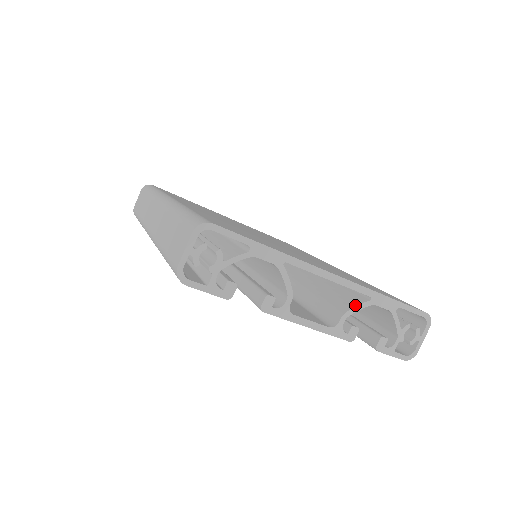
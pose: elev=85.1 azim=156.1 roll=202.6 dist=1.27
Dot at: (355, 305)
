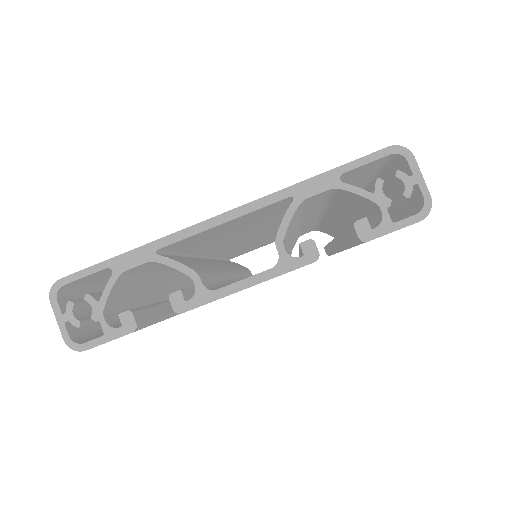
Dot at: occluded
